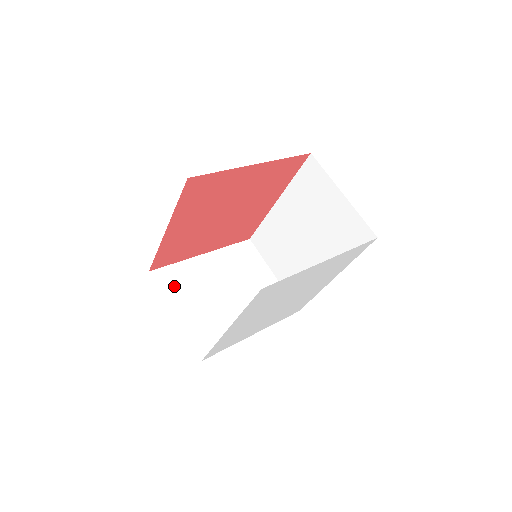
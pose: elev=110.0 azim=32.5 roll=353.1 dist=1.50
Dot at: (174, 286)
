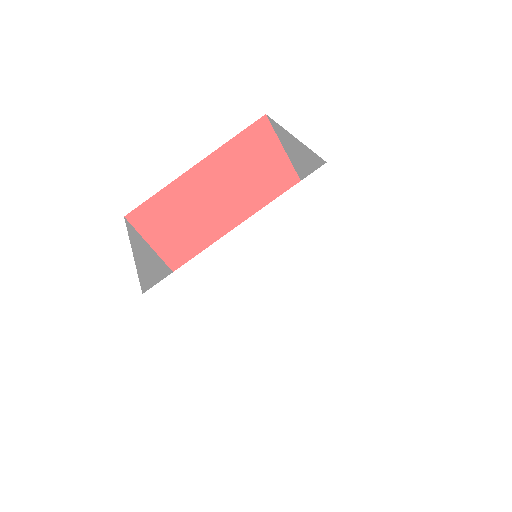
Dot at: (140, 245)
